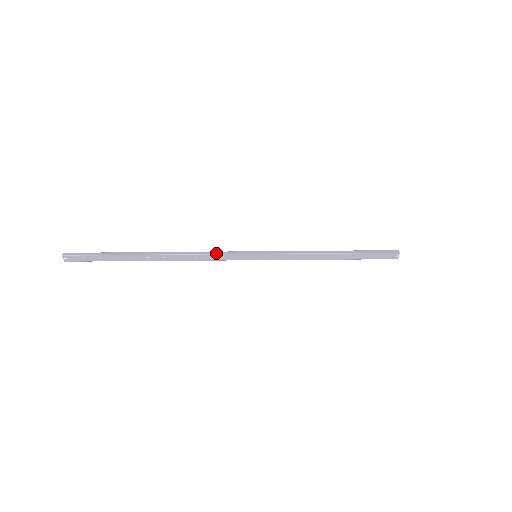
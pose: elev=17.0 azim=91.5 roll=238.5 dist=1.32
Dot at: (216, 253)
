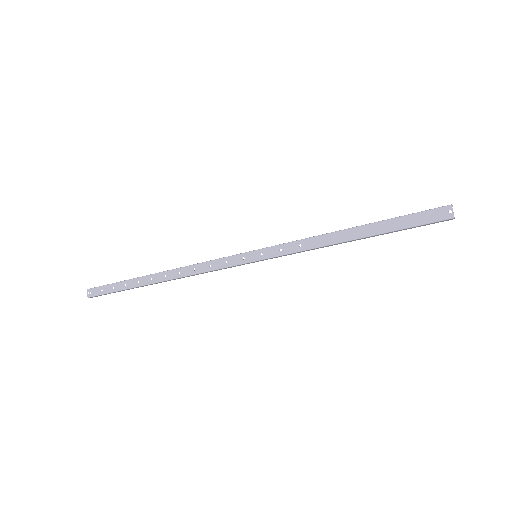
Dot at: (214, 260)
